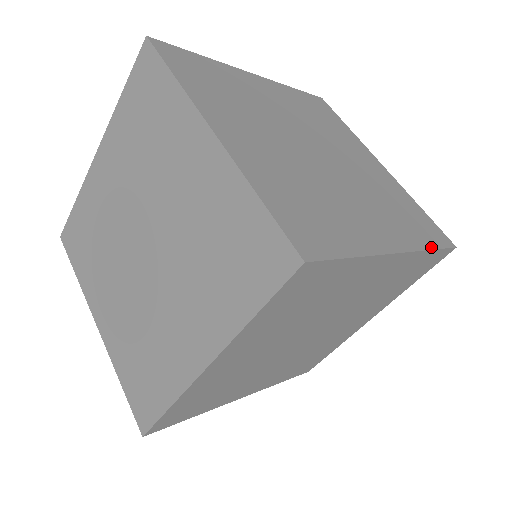
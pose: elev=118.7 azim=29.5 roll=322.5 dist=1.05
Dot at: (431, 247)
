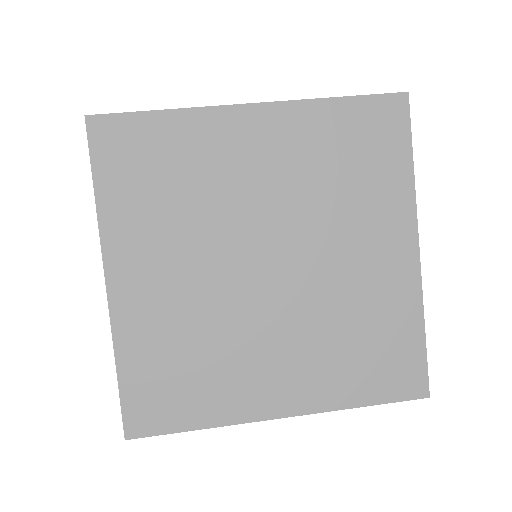
Dot at: (335, 98)
